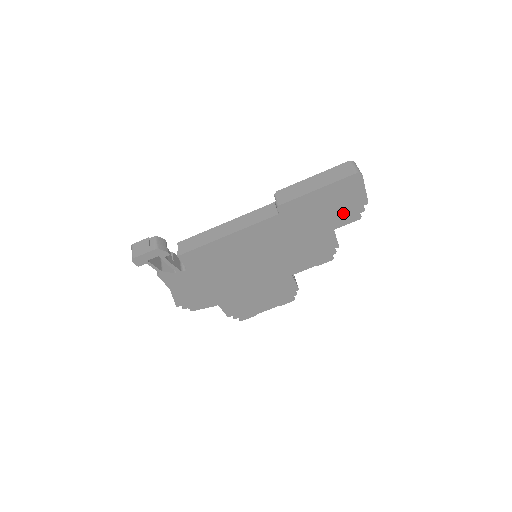
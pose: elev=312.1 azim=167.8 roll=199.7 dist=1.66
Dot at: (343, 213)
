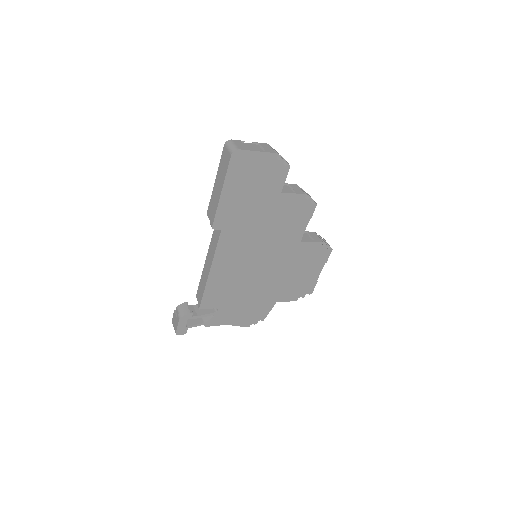
Dot at: (269, 179)
